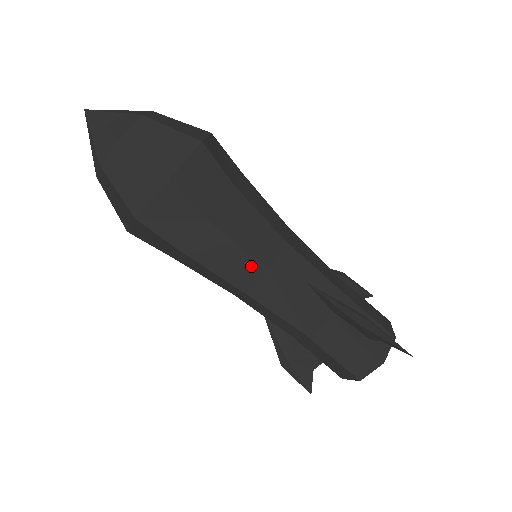
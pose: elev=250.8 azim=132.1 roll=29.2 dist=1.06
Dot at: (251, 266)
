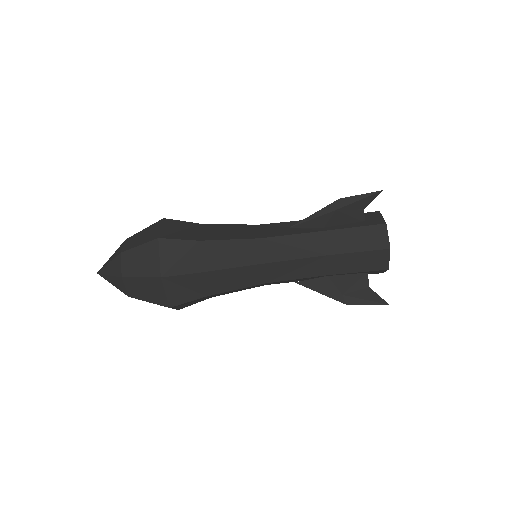
Dot at: (248, 245)
